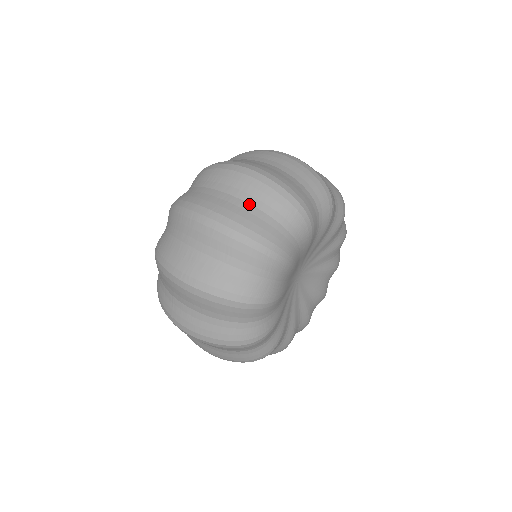
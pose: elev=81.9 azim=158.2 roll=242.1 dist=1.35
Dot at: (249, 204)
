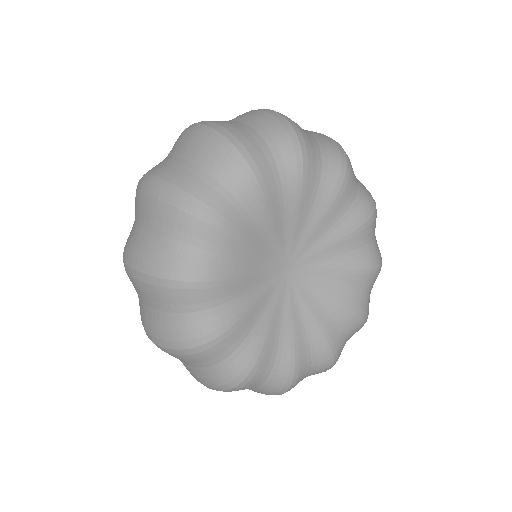
Dot at: occluded
